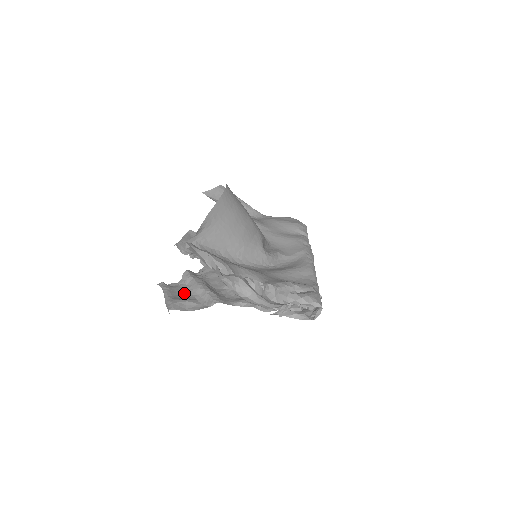
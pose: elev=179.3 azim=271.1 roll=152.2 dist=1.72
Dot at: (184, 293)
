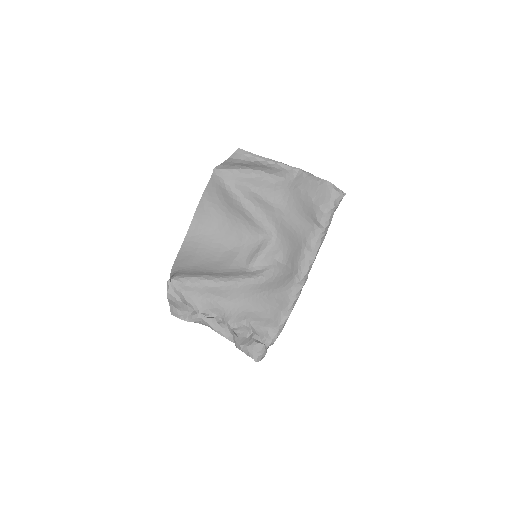
Dot at: occluded
